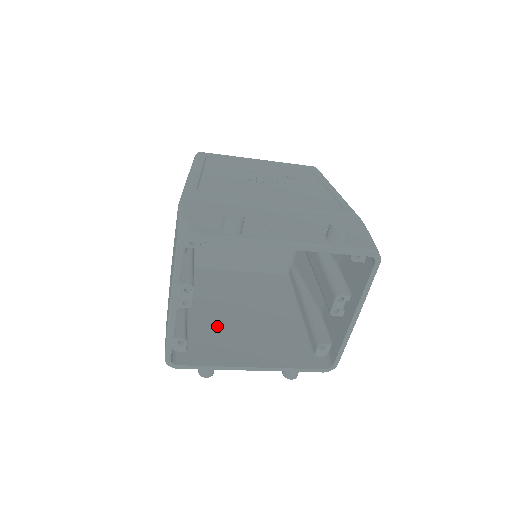
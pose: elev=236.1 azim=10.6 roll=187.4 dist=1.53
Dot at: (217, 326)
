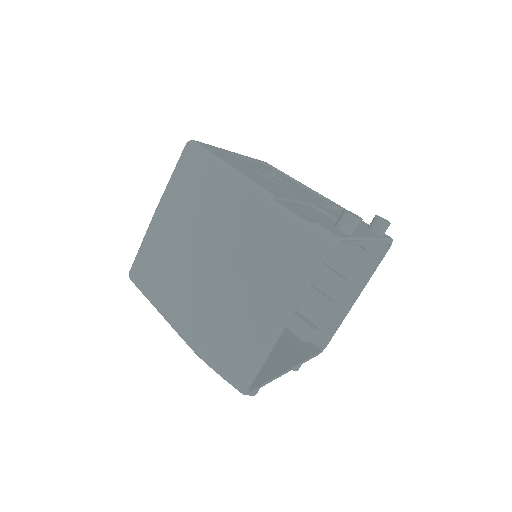
Dot at: occluded
